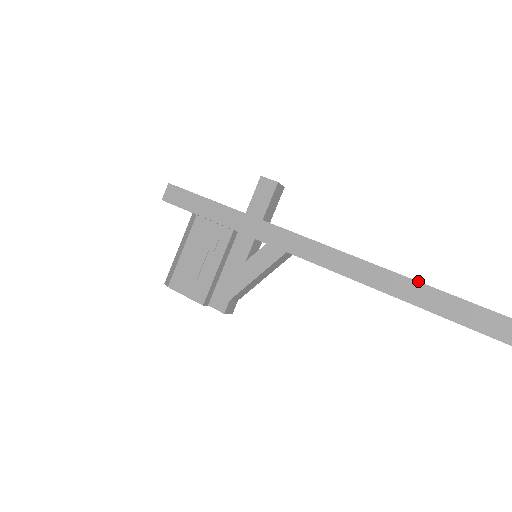
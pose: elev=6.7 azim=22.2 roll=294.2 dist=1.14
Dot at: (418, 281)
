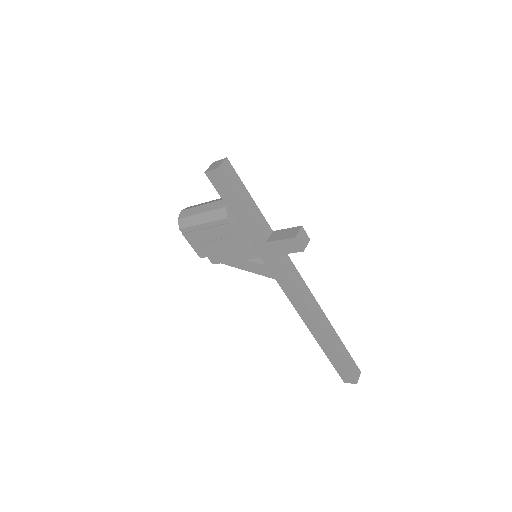
Dot at: (331, 344)
